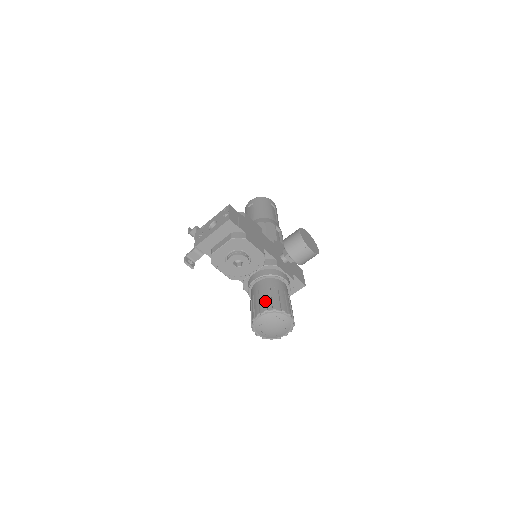
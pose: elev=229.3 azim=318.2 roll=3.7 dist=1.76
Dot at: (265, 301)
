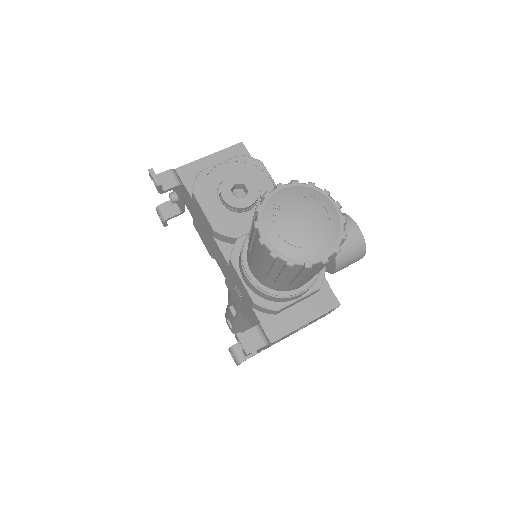
Dot at: occluded
